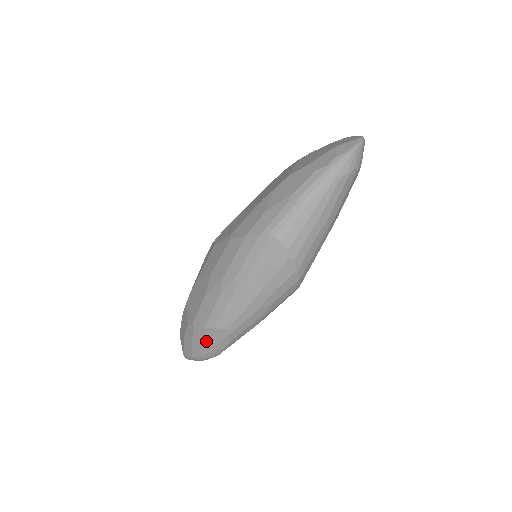
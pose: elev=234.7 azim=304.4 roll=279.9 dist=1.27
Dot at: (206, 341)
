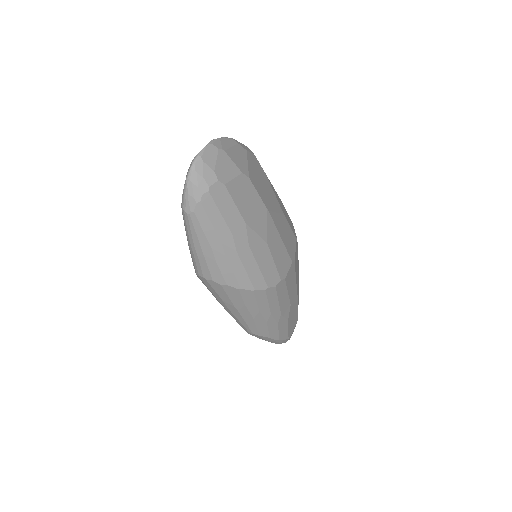
Dot at: occluded
